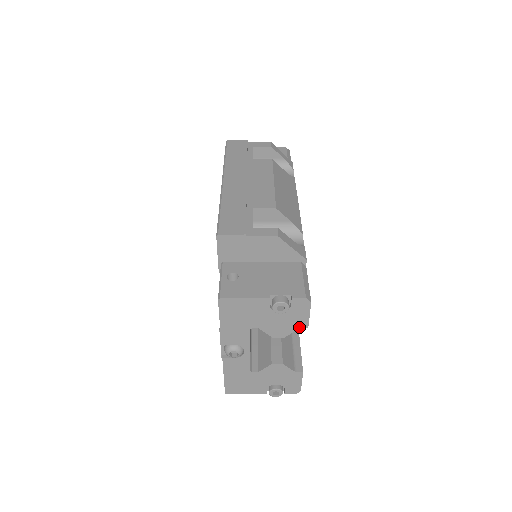
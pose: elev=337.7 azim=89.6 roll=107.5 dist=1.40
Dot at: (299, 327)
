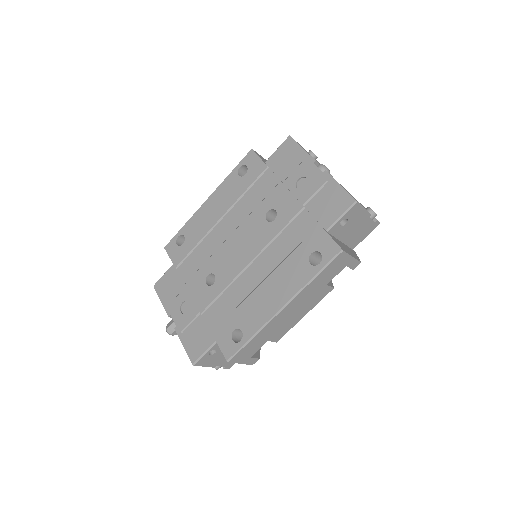
Dot at: occluded
